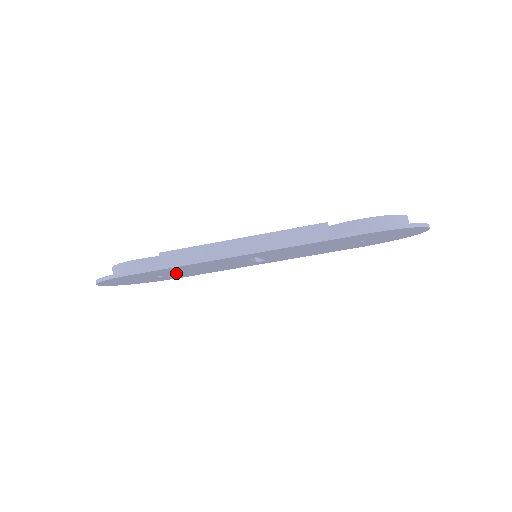
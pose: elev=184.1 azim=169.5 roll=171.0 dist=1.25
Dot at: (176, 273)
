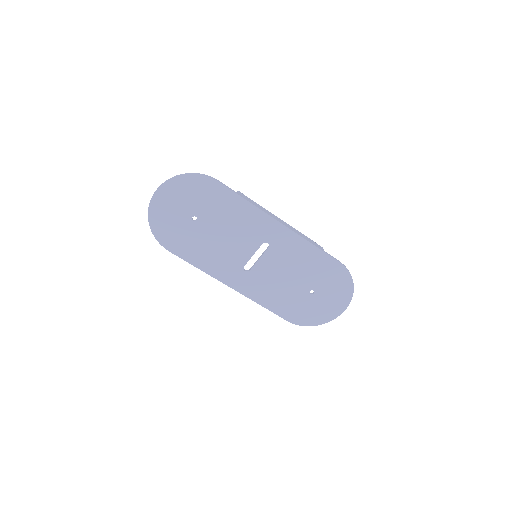
Dot at: (206, 225)
